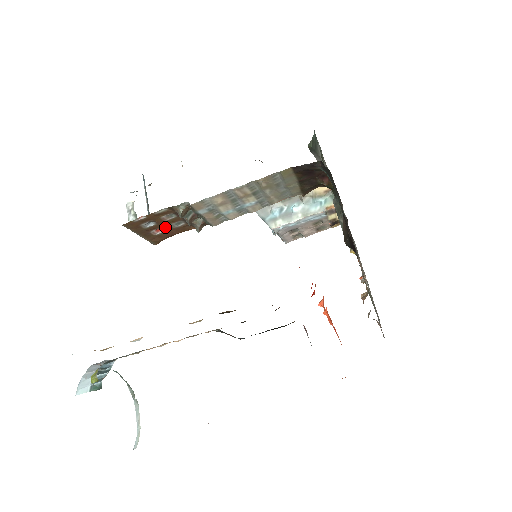
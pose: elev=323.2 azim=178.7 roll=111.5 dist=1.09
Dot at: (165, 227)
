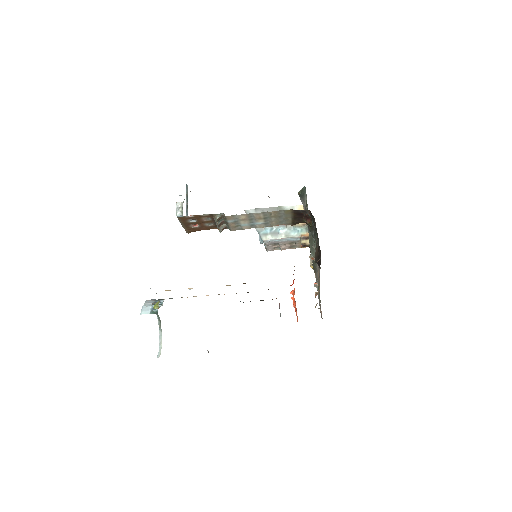
Dot at: (200, 224)
